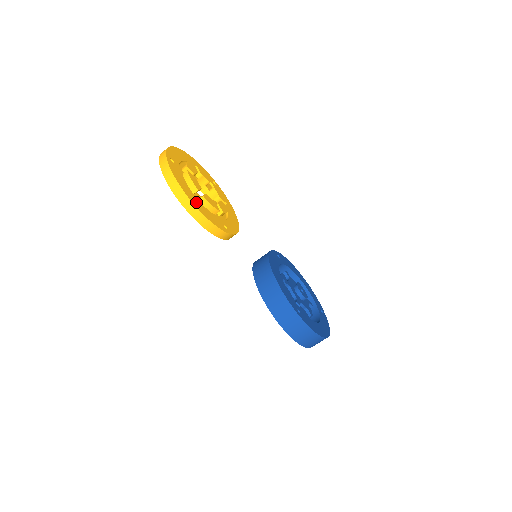
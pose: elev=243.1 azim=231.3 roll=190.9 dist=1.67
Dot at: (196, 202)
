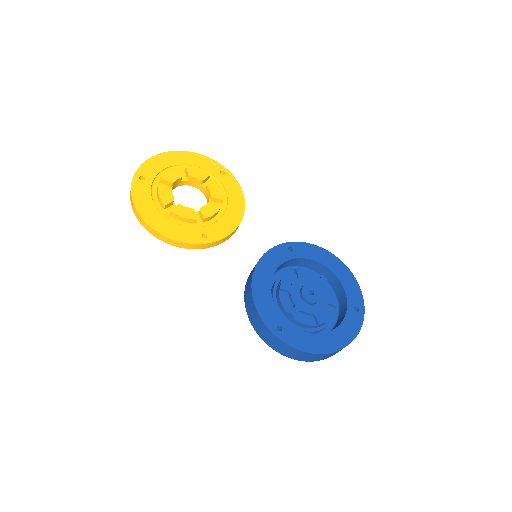
Dot at: (158, 222)
